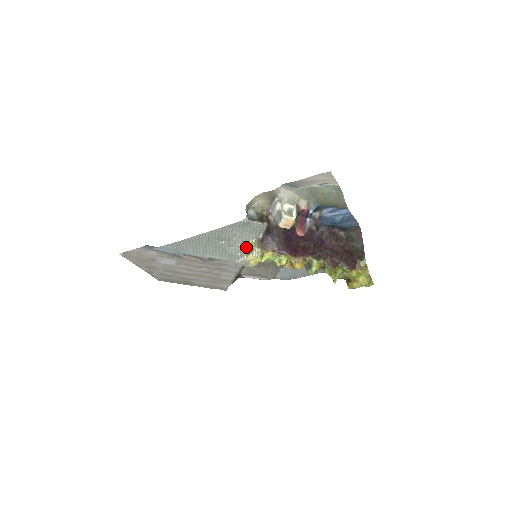
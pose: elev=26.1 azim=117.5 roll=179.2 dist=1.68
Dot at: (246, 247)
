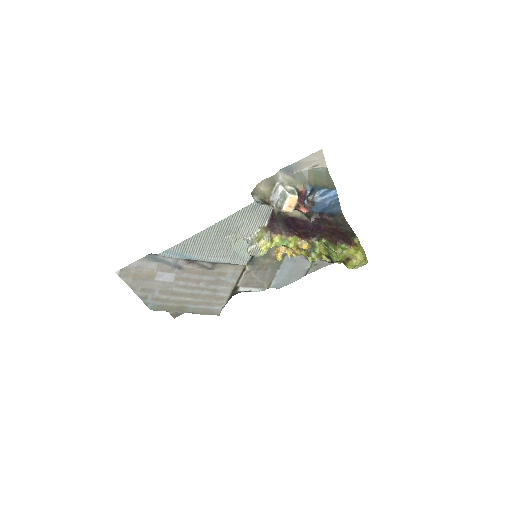
Dot at: (252, 238)
